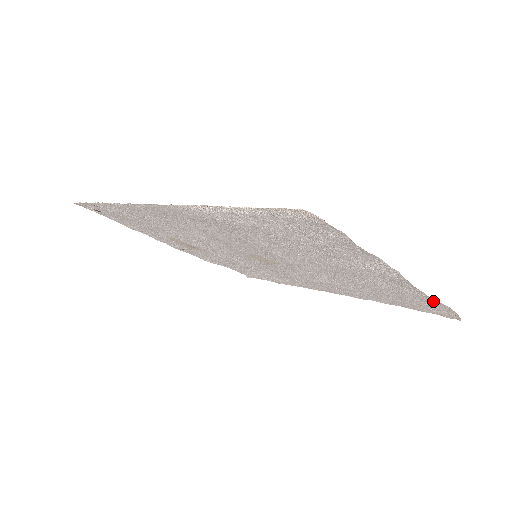
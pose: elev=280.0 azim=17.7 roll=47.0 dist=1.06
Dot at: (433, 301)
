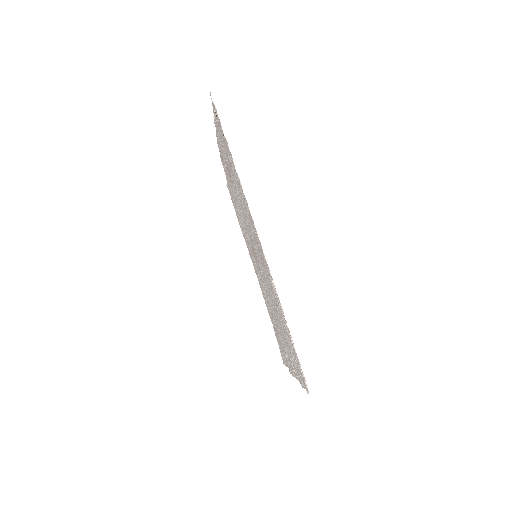
Dot at: occluded
